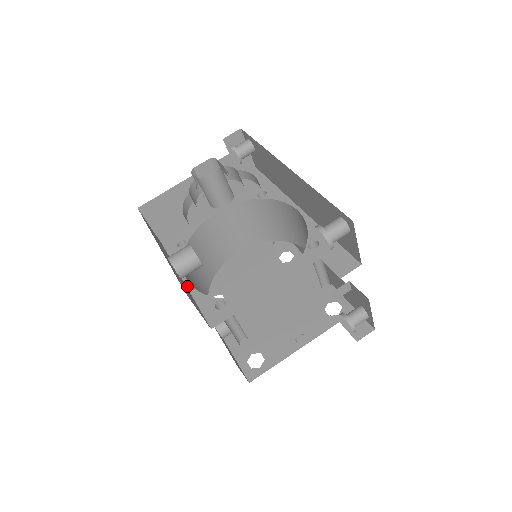
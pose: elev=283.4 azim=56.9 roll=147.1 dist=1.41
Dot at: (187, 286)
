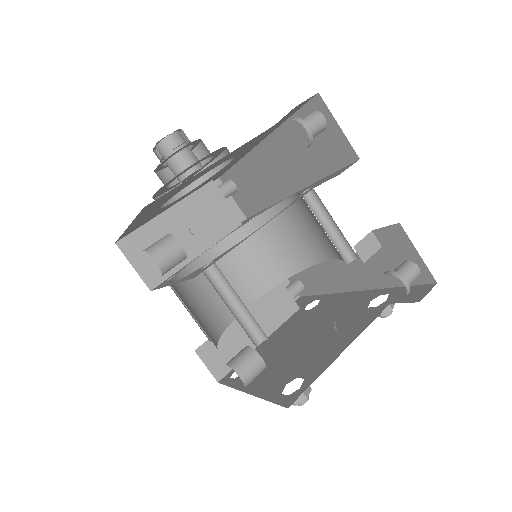
Dot at: (171, 284)
